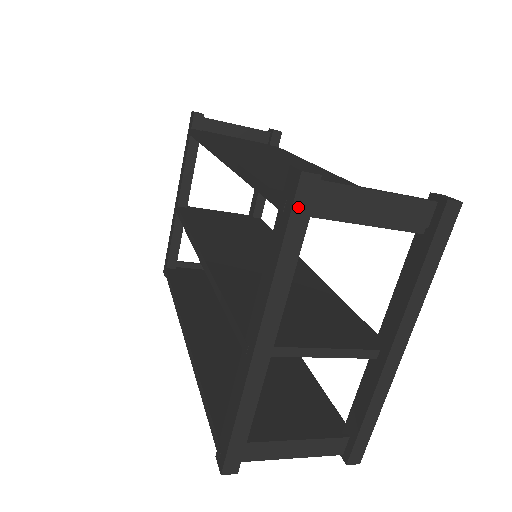
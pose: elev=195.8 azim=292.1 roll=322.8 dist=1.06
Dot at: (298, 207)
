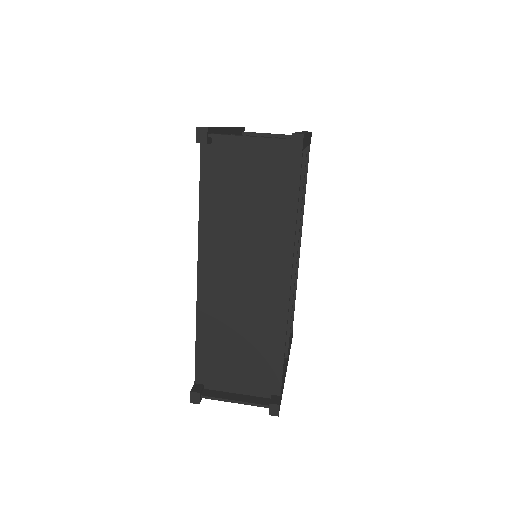
Dot at: occluded
